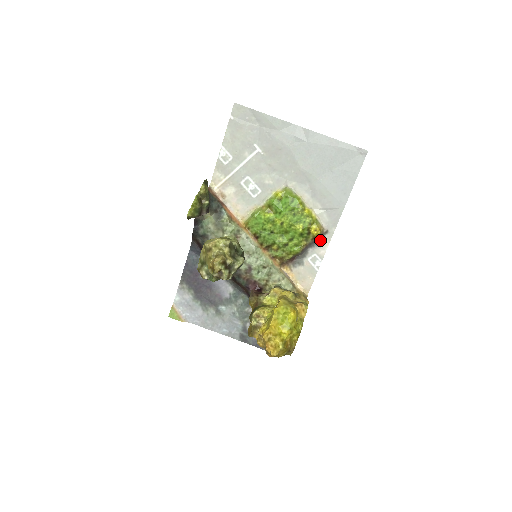
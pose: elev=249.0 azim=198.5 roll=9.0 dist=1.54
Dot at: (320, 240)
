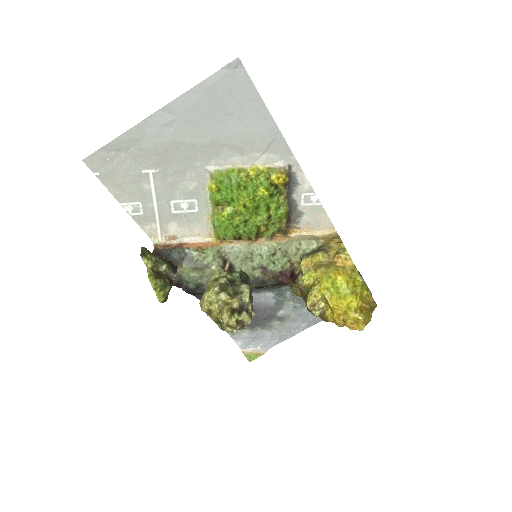
Dot at: (292, 179)
